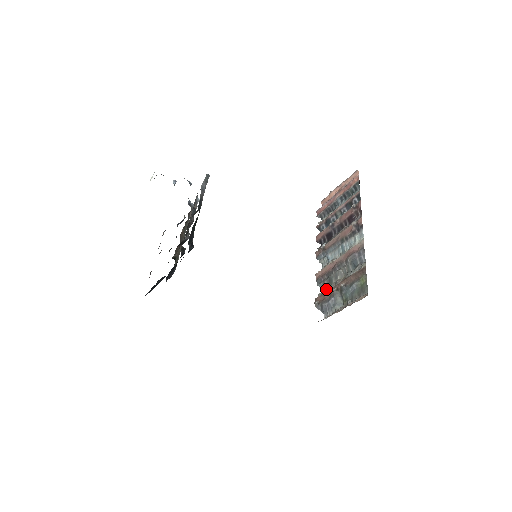
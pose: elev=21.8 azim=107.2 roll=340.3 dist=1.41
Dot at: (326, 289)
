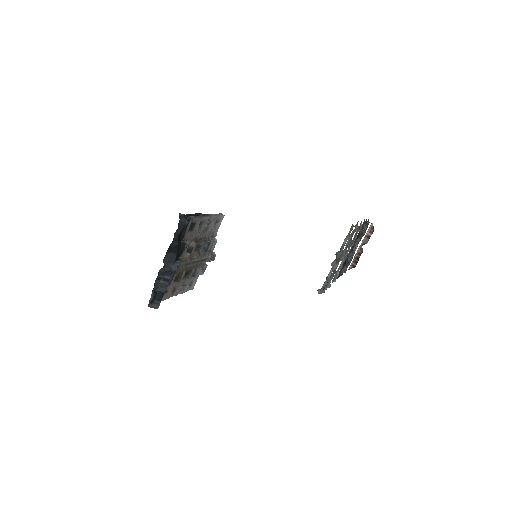
Dot at: occluded
